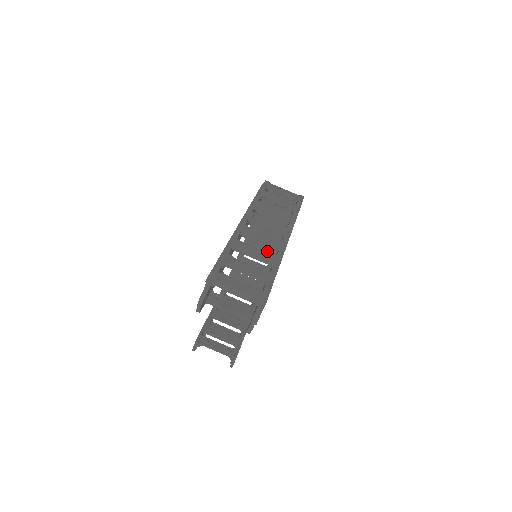
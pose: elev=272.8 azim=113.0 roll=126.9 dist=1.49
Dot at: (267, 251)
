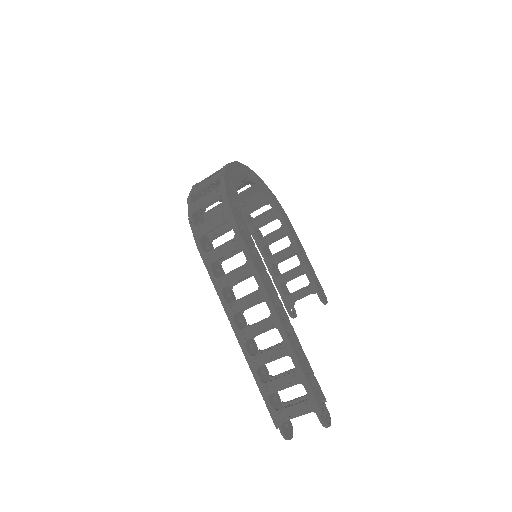
Dot at: (248, 193)
